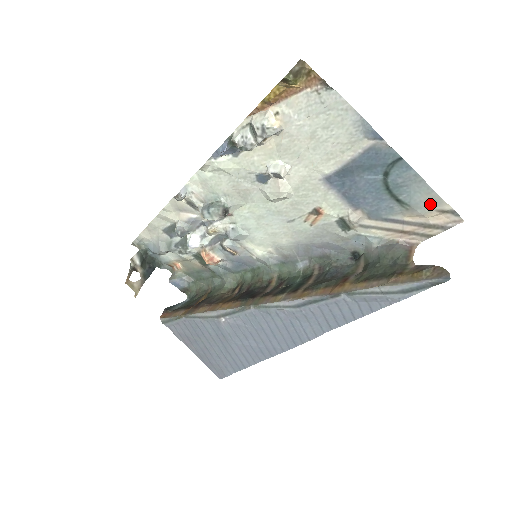
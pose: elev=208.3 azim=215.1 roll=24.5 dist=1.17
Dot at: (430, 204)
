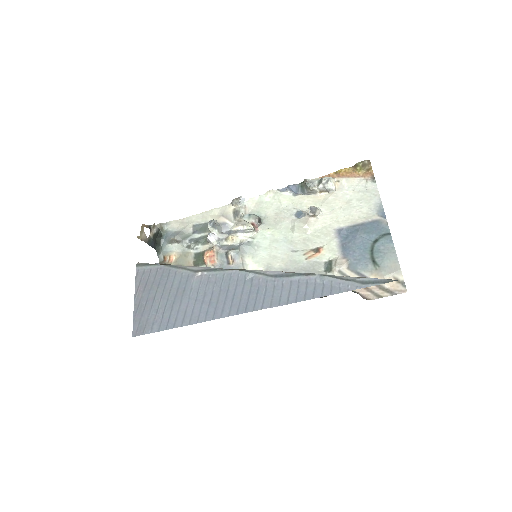
Dot at: (392, 270)
